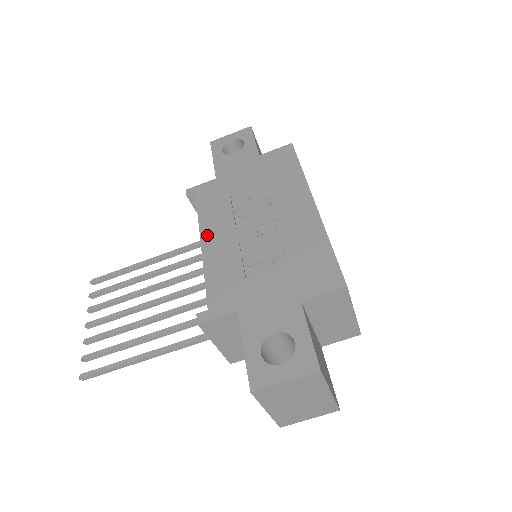
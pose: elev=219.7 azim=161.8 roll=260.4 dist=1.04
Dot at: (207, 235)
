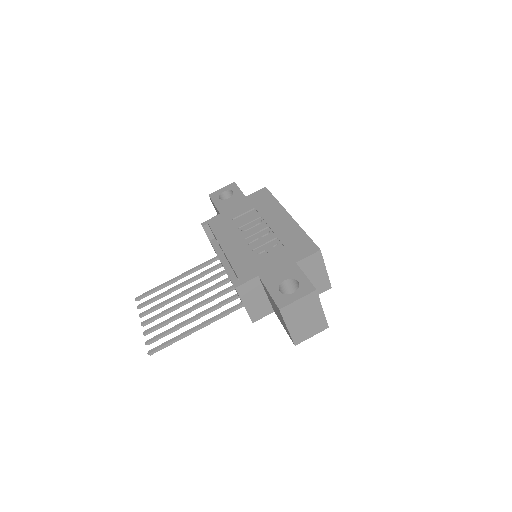
Dot at: (225, 244)
